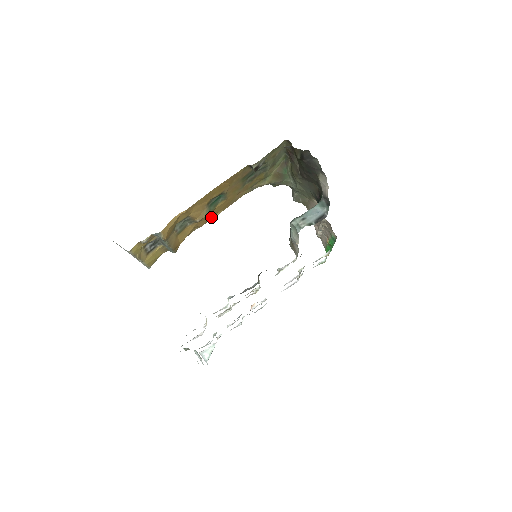
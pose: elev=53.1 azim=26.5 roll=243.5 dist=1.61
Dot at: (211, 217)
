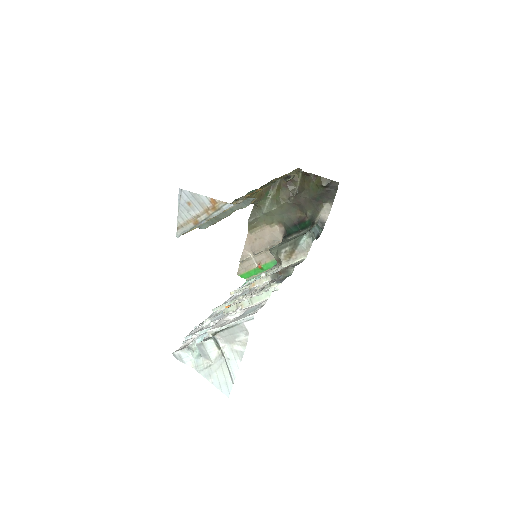
Dot at: occluded
